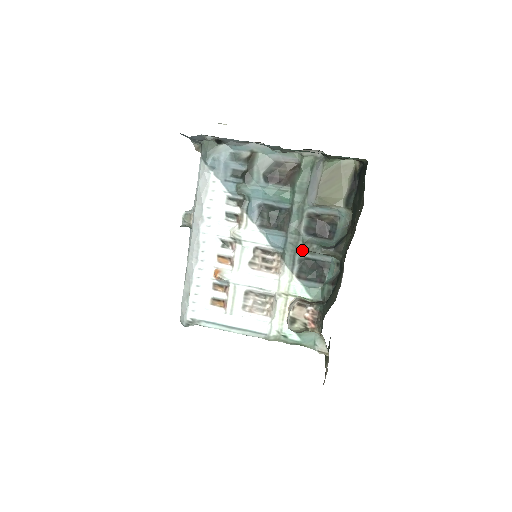
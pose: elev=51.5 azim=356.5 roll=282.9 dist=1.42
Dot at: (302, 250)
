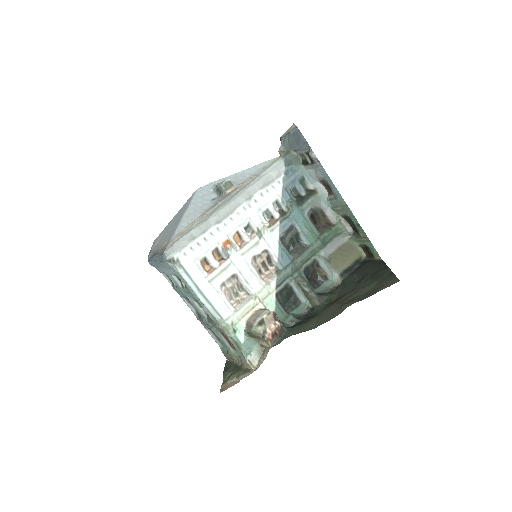
Dot at: (294, 279)
